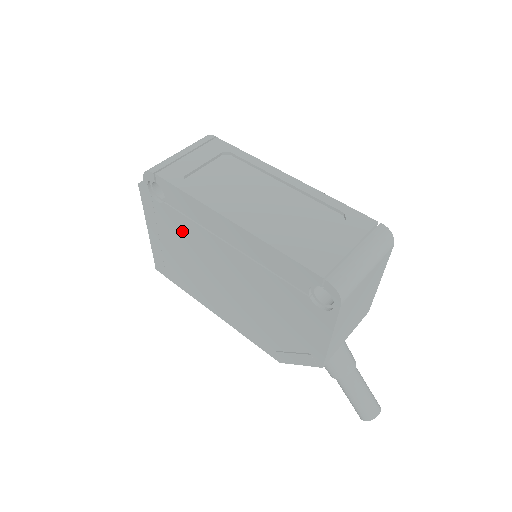
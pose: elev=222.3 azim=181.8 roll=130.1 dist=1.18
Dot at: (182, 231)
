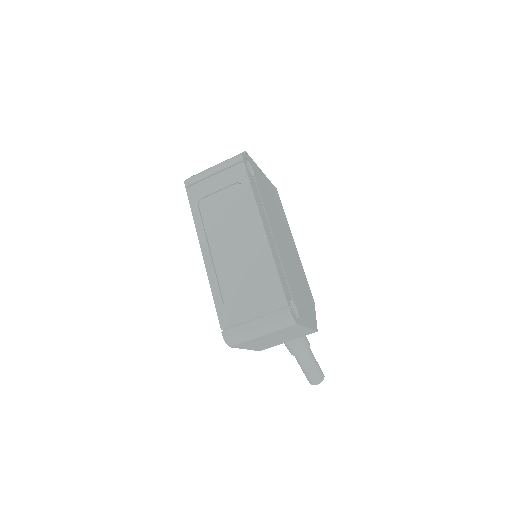
Dot at: occluded
